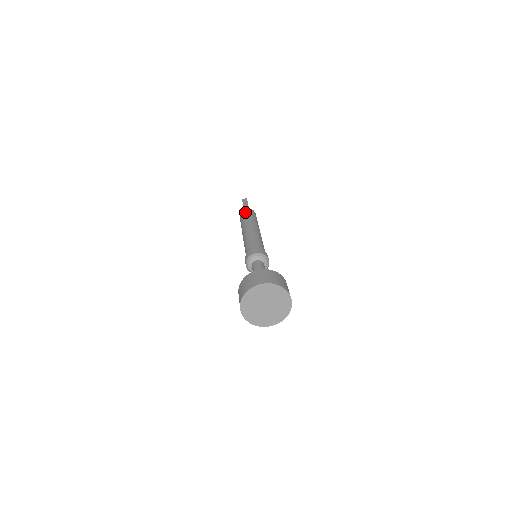
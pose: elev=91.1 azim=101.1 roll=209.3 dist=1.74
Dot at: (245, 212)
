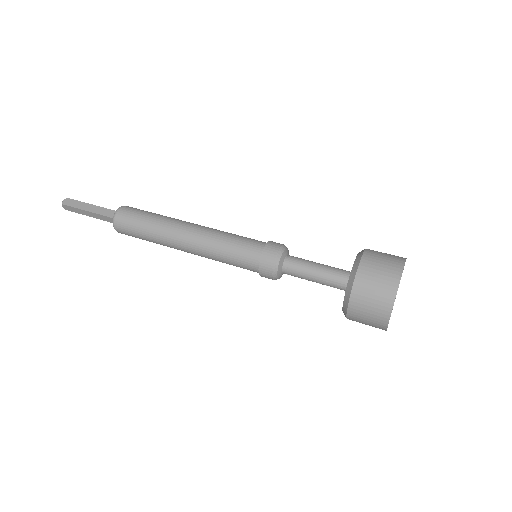
Dot at: (128, 216)
